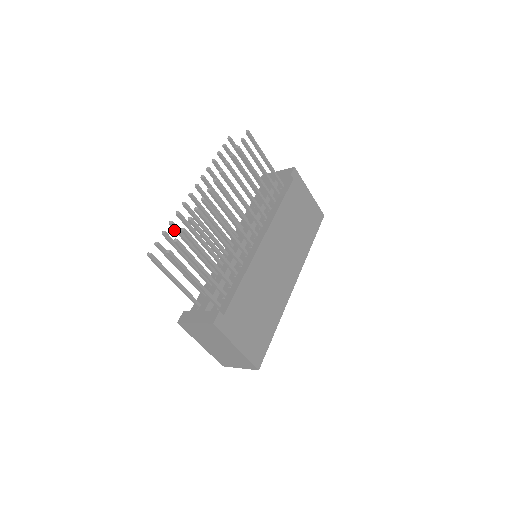
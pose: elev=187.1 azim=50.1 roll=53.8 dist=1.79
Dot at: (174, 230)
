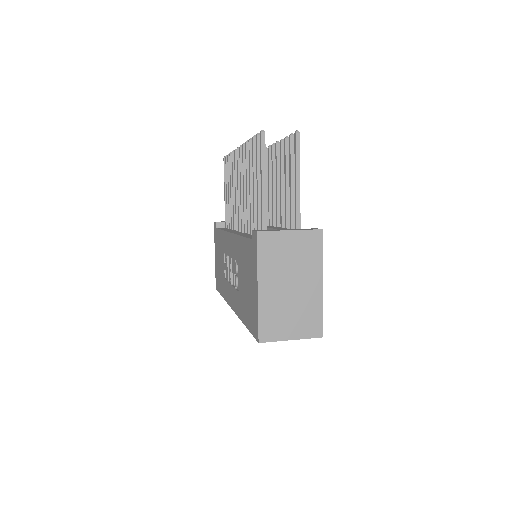
Dot at: (249, 150)
